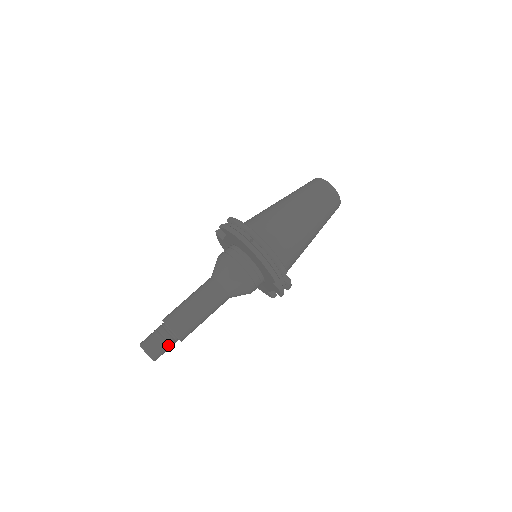
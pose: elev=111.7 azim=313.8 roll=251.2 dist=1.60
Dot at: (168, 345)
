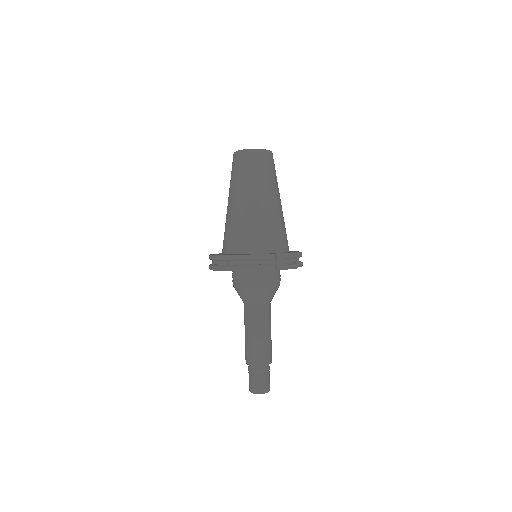
Dot at: (264, 375)
